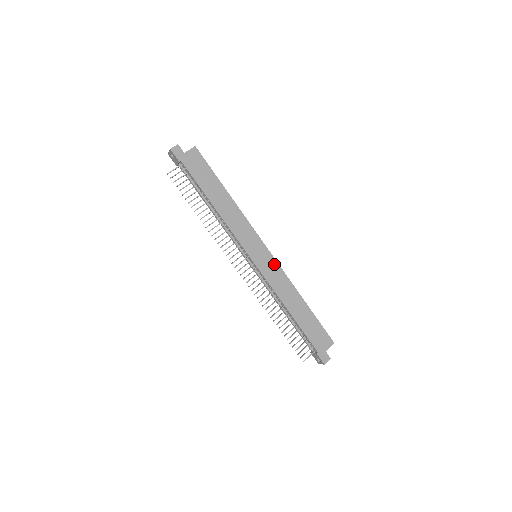
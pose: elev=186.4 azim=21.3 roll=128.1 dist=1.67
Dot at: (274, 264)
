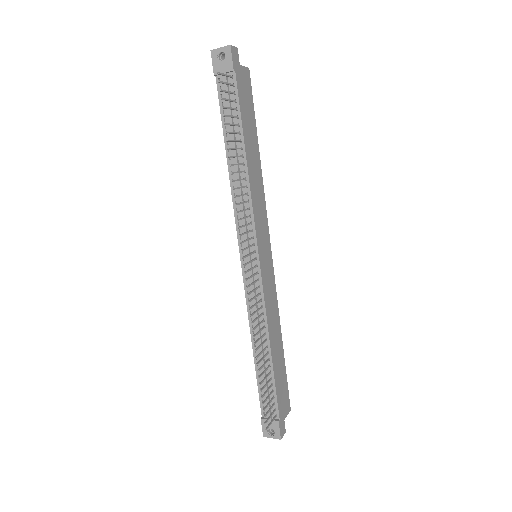
Dot at: (272, 276)
